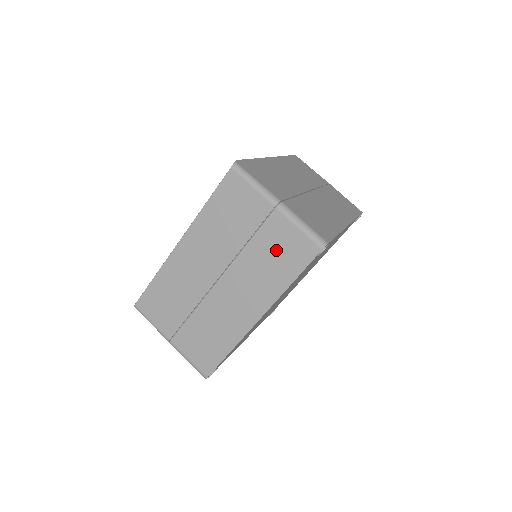
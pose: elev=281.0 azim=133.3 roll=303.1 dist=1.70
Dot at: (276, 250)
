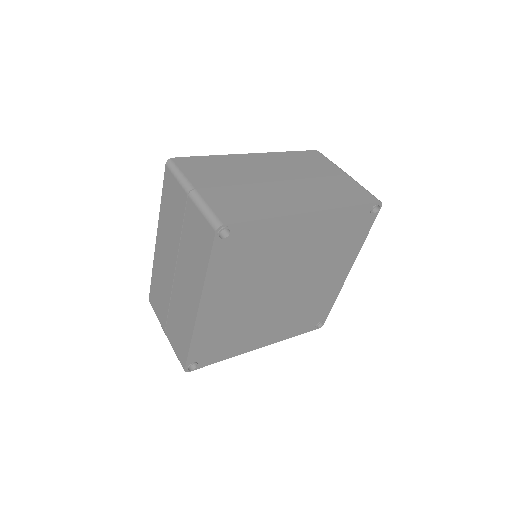
Dot at: (194, 237)
